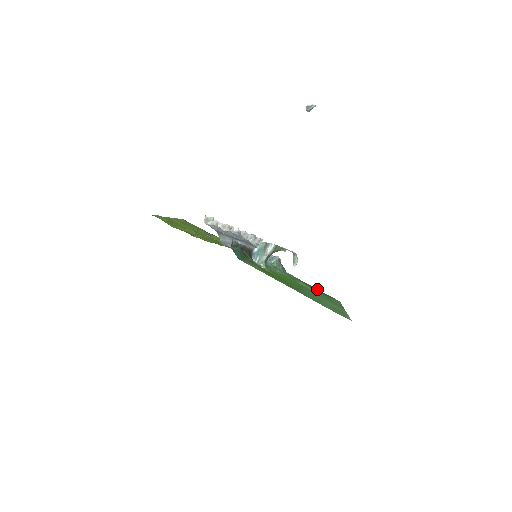
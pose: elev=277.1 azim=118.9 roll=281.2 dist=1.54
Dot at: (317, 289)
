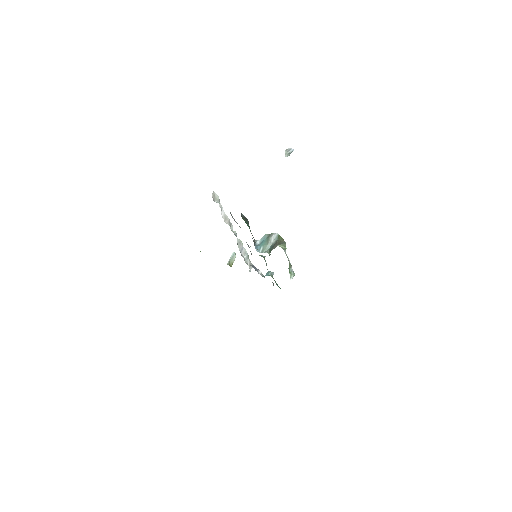
Dot at: occluded
